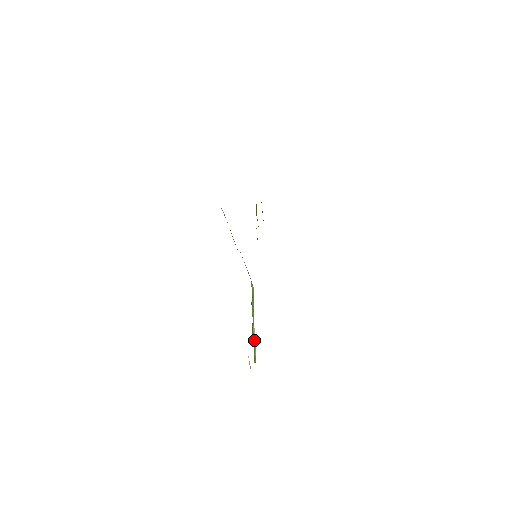
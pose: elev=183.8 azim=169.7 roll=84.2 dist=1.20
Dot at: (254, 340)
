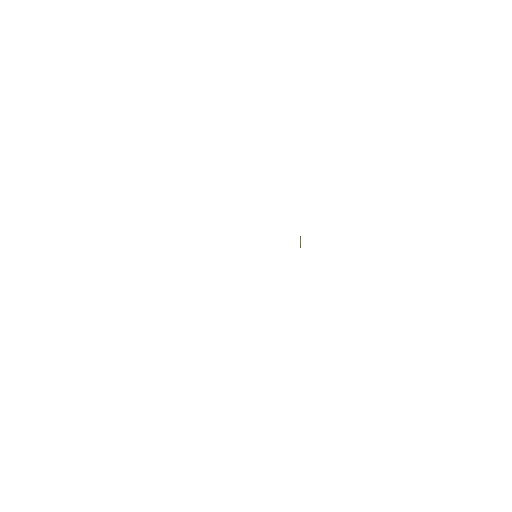
Dot at: occluded
